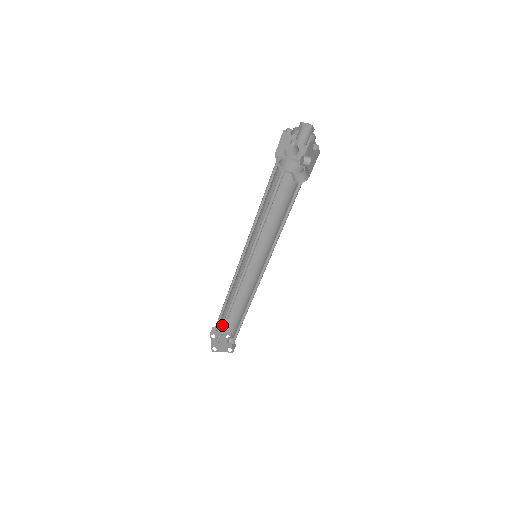
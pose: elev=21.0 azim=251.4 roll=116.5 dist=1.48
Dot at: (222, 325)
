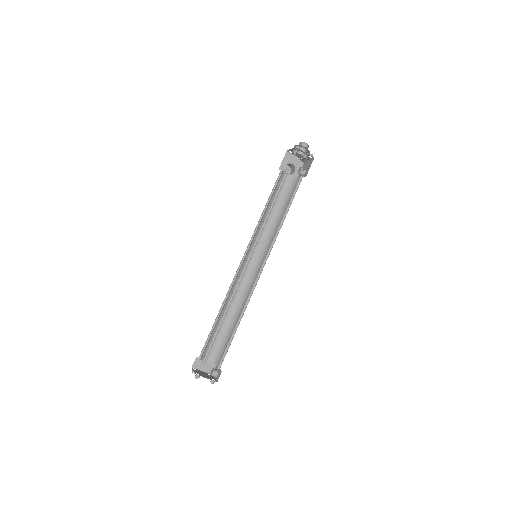
Dot at: (213, 337)
